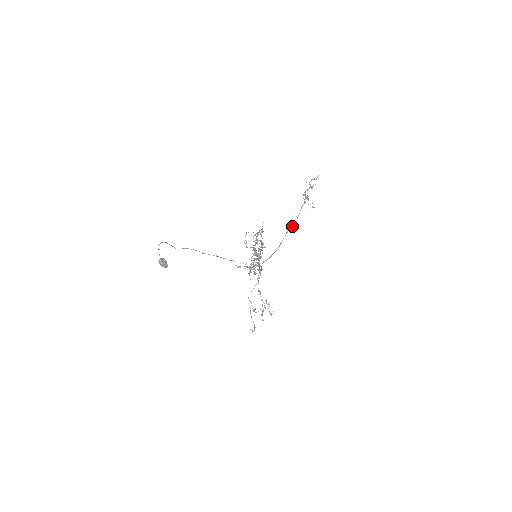
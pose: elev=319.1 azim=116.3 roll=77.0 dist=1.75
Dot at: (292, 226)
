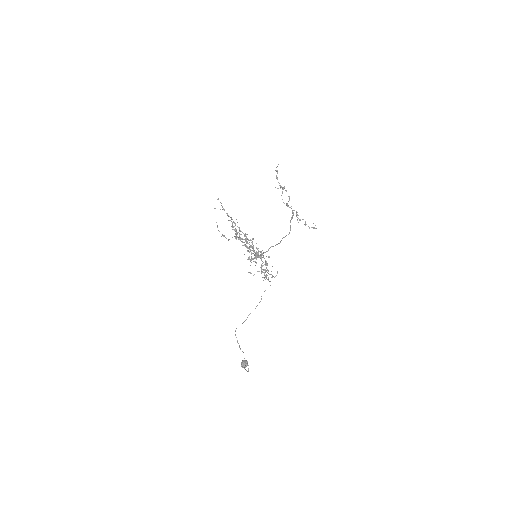
Dot at: (288, 234)
